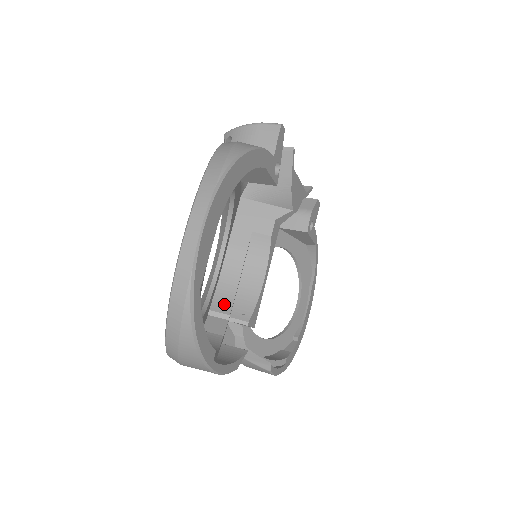
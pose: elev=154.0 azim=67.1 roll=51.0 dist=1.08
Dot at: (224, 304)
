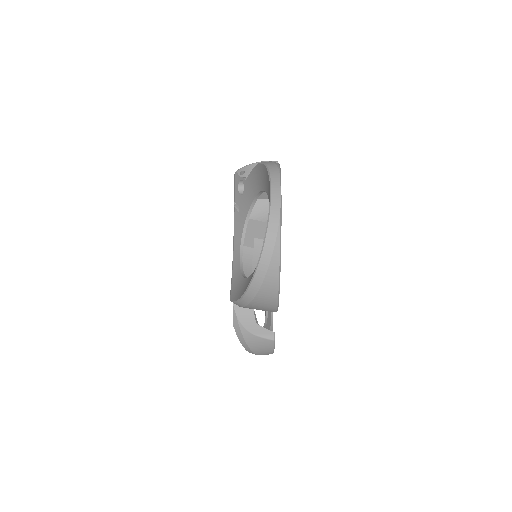
Dot at: occluded
